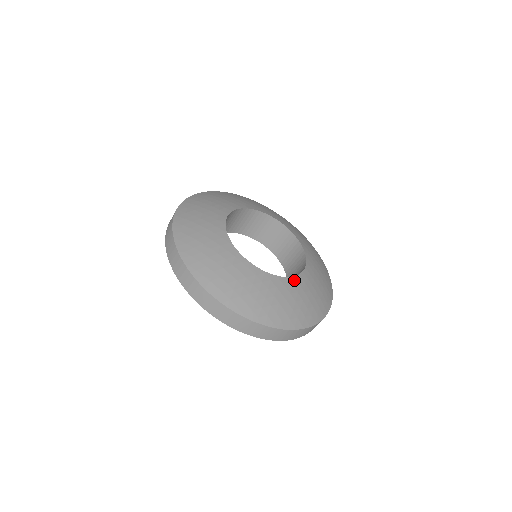
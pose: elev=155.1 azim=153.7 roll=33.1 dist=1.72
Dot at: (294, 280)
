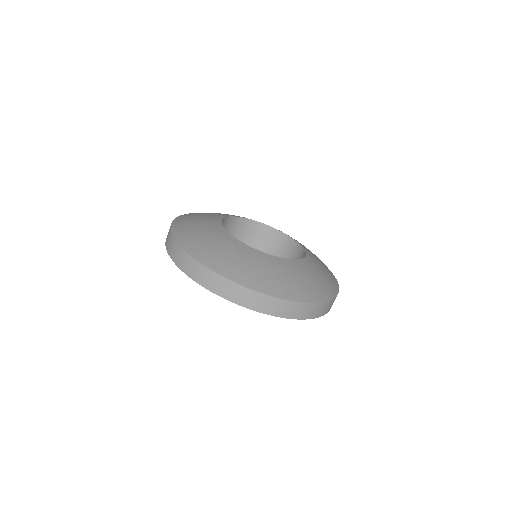
Dot at: (273, 258)
